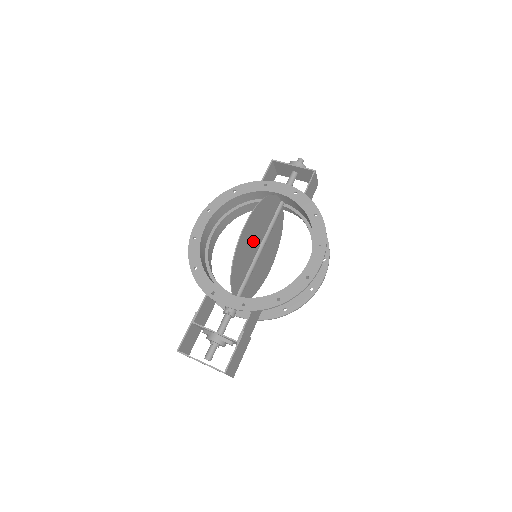
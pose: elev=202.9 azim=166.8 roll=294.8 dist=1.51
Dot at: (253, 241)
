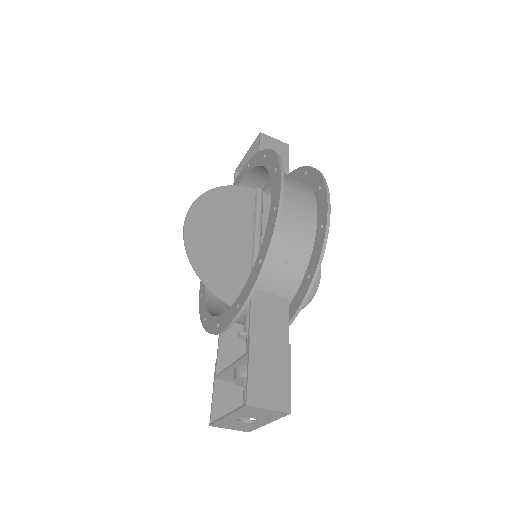
Dot at: (227, 240)
